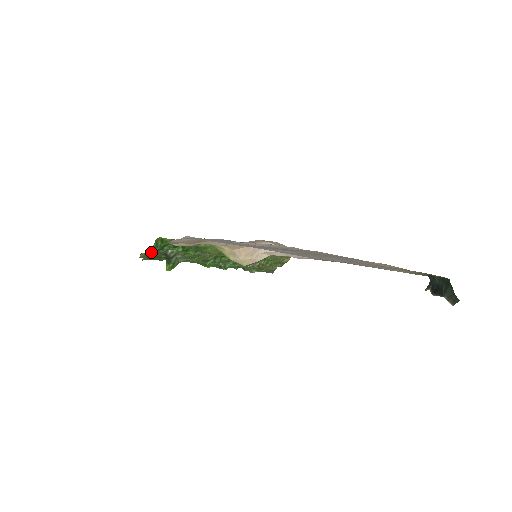
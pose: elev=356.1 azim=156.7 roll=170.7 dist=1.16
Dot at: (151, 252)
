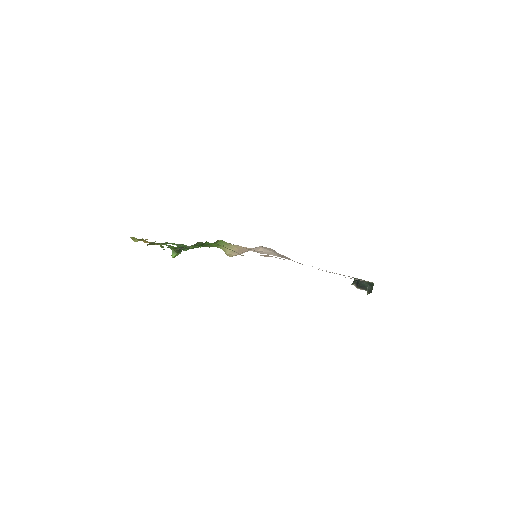
Dot at: (183, 248)
